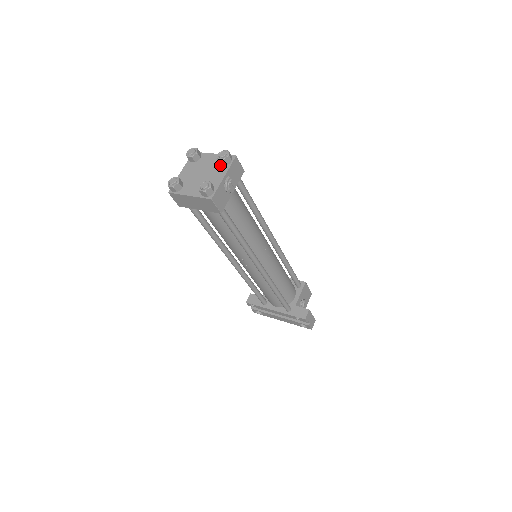
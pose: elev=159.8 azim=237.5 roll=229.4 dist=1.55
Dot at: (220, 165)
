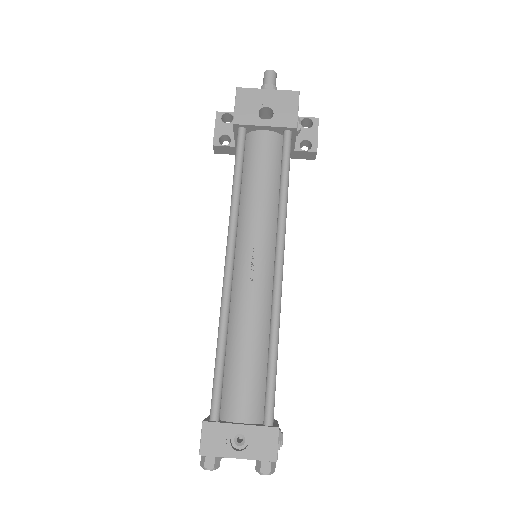
Dot at: occluded
